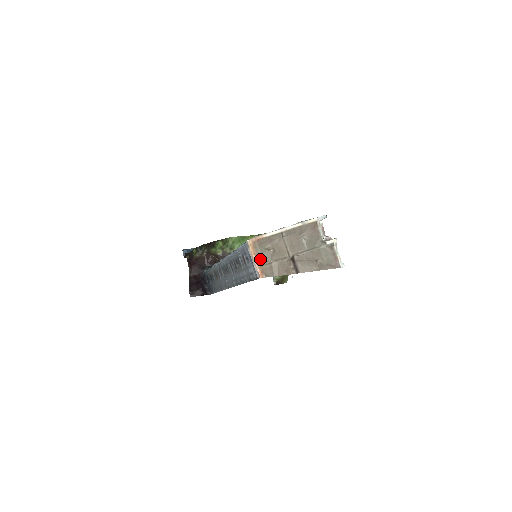
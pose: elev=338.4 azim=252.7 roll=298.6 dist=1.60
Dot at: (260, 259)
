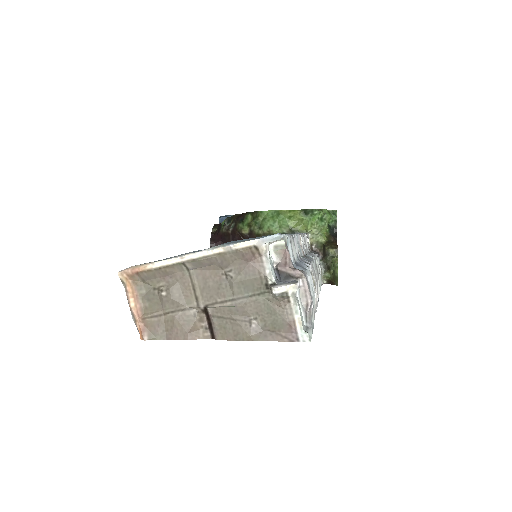
Dot at: (144, 305)
